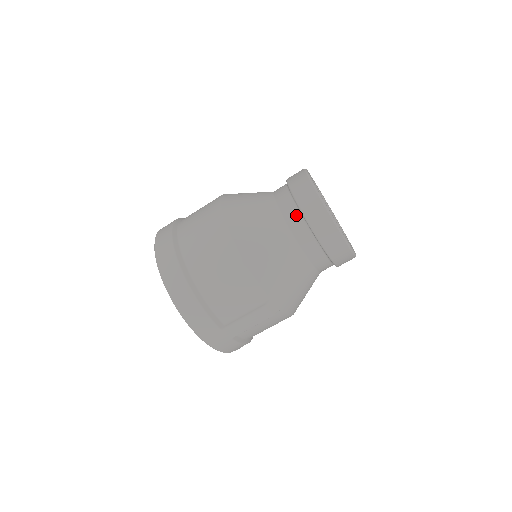
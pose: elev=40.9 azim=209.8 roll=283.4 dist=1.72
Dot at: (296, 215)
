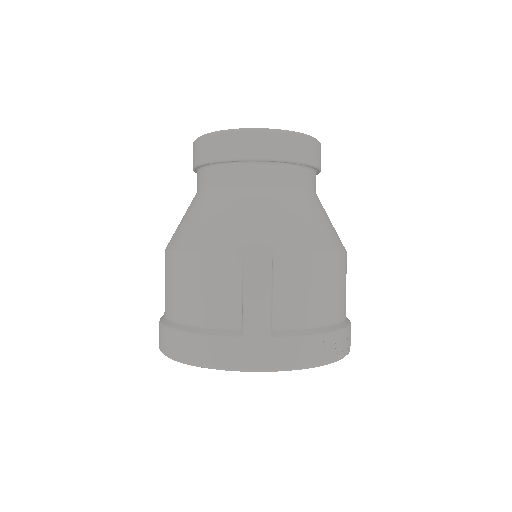
Dot at: (203, 174)
